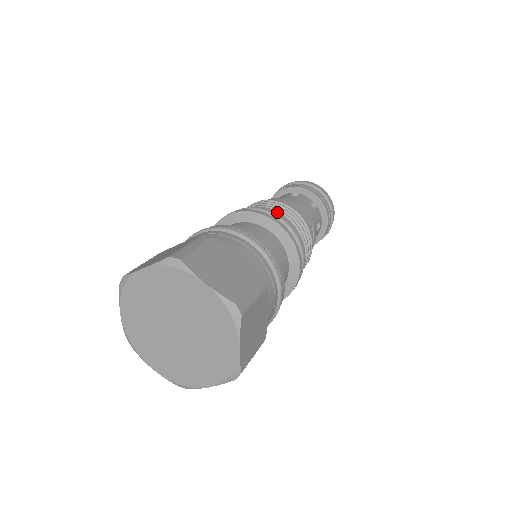
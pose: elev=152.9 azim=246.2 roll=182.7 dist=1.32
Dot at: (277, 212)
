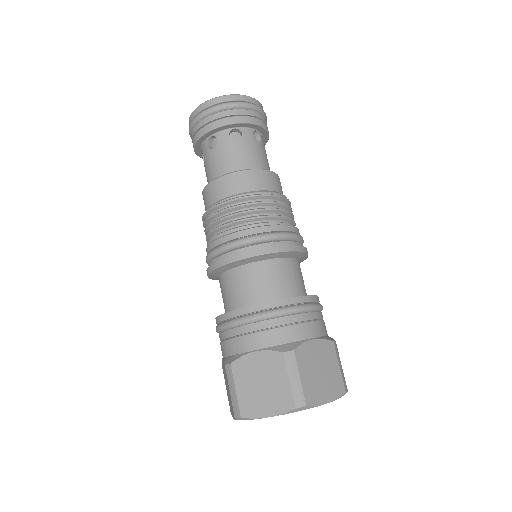
Dot at: (276, 226)
